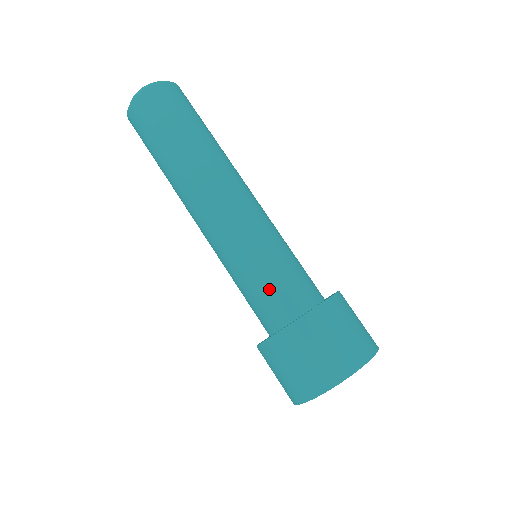
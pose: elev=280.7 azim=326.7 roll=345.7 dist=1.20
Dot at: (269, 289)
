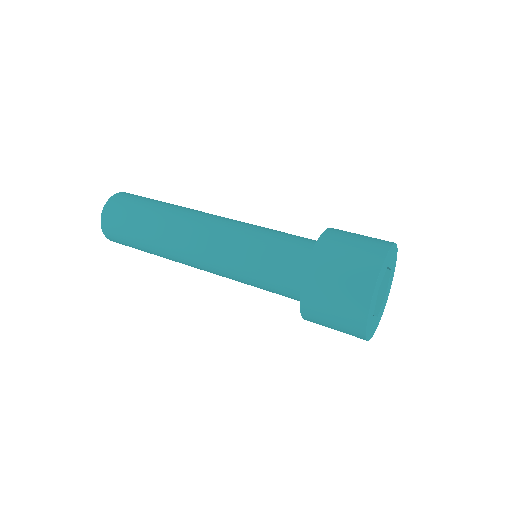
Dot at: (281, 247)
